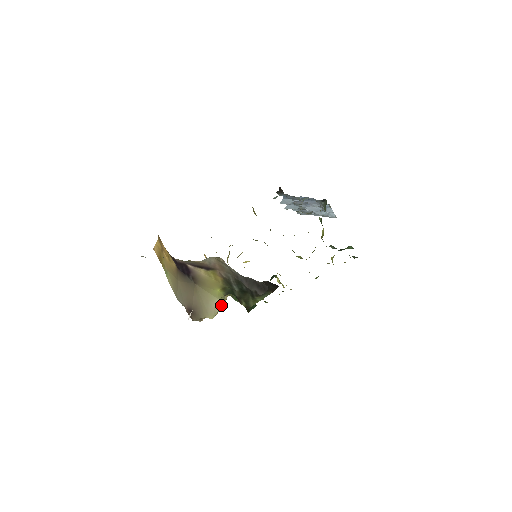
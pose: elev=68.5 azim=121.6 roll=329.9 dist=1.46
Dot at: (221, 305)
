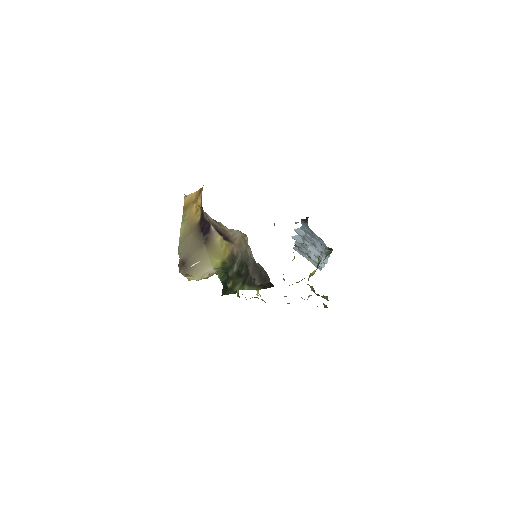
Dot at: (211, 274)
